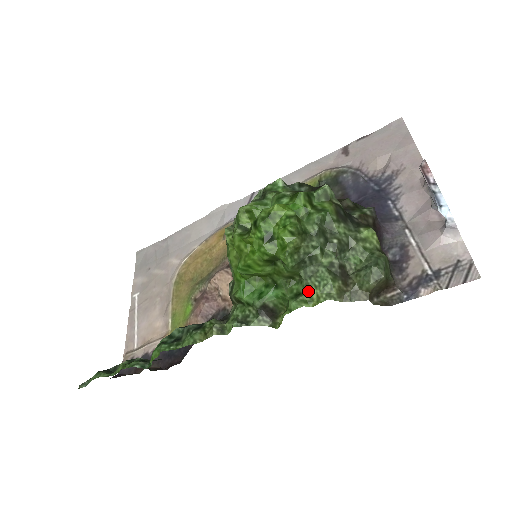
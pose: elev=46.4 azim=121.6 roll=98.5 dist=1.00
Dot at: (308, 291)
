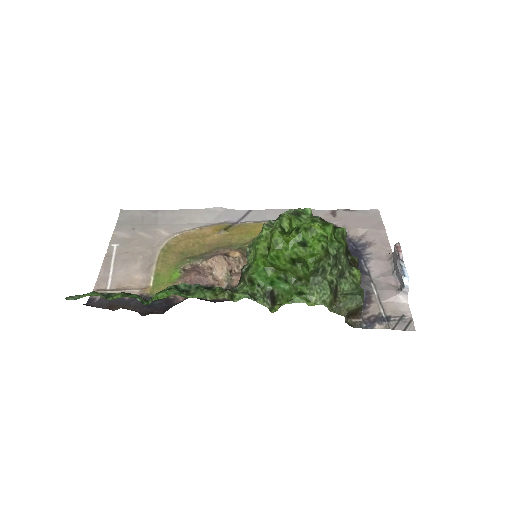
Dot at: (311, 293)
